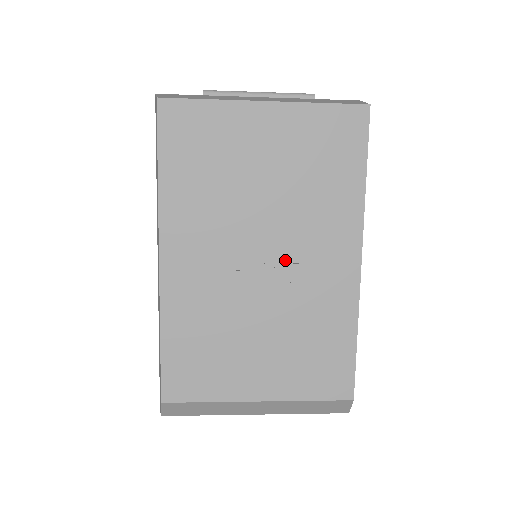
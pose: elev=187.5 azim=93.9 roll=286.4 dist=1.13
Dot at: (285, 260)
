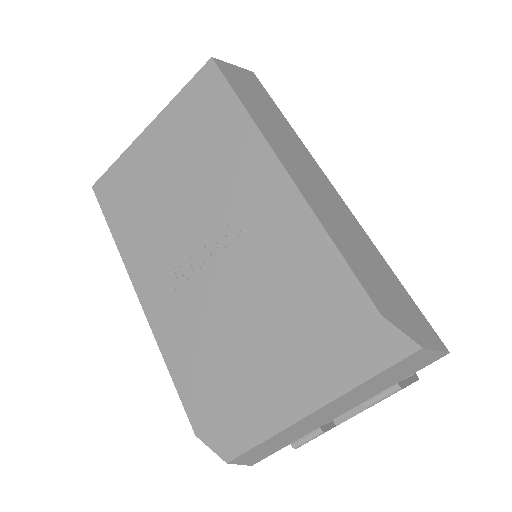
Dot at: (221, 222)
